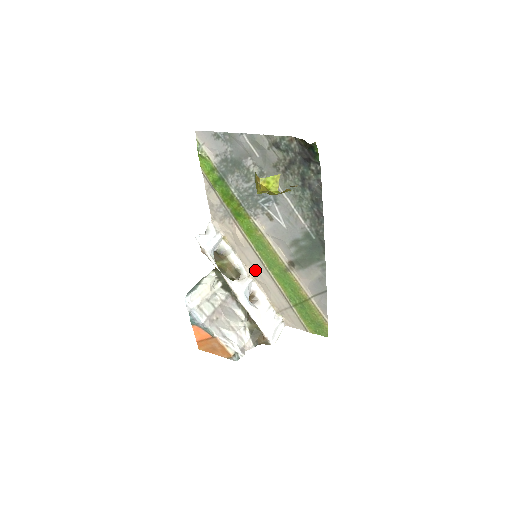
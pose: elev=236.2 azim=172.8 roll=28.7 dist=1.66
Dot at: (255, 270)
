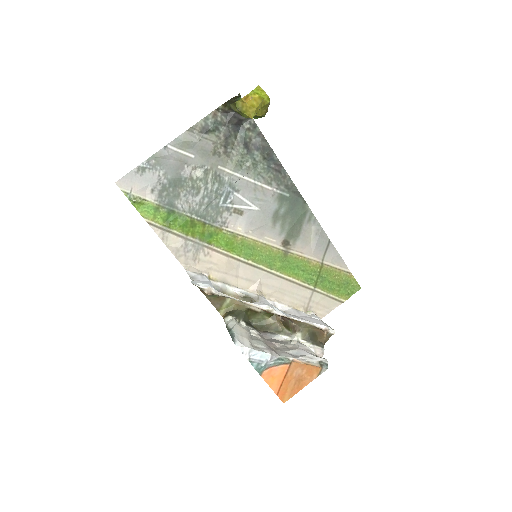
Dot at: (259, 284)
